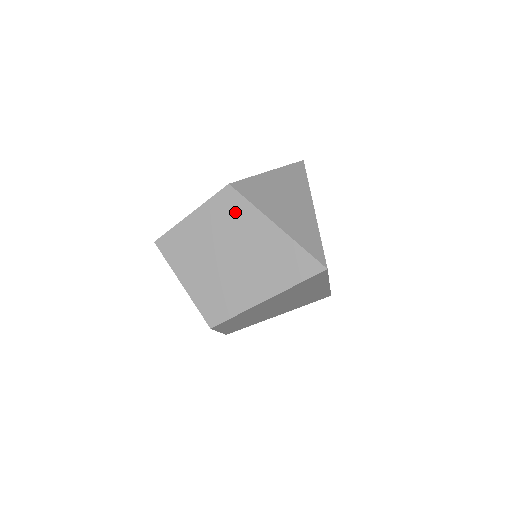
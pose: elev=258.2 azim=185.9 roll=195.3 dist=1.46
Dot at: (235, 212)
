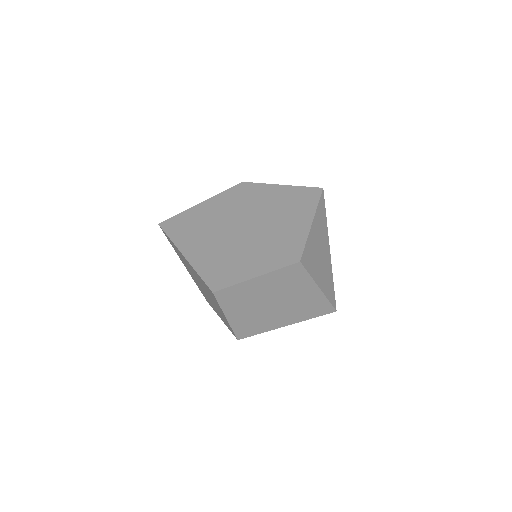
Dot at: (295, 279)
